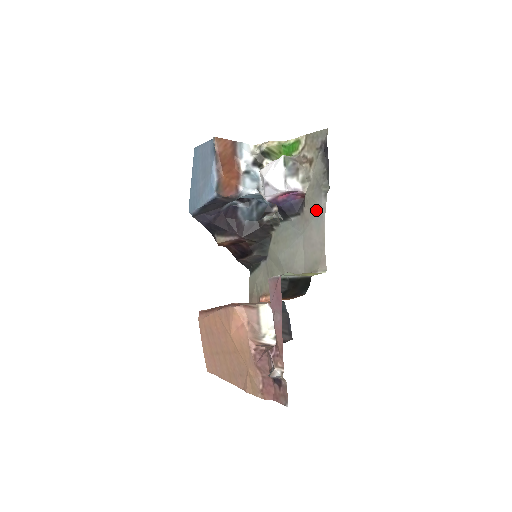
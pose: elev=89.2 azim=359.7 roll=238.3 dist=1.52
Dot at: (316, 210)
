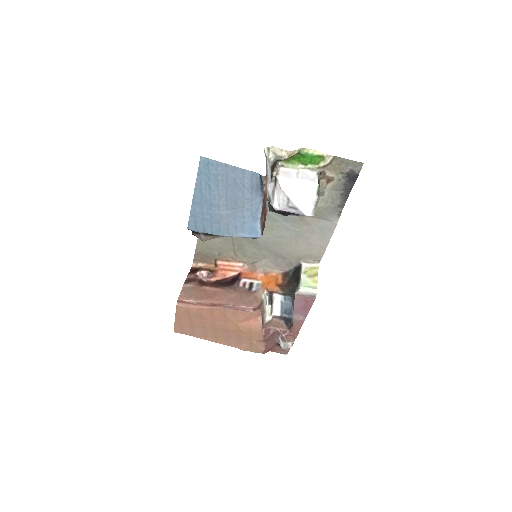
Dot at: (324, 222)
